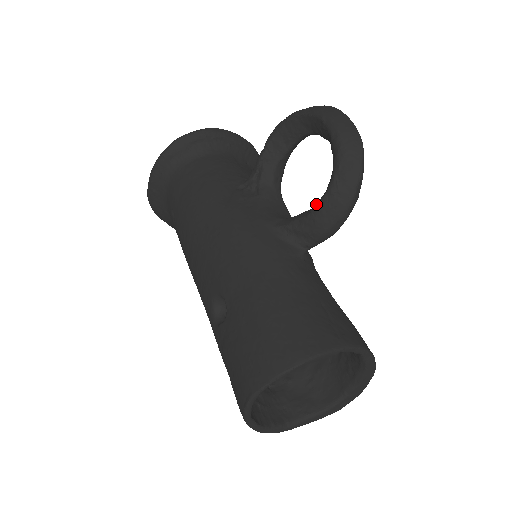
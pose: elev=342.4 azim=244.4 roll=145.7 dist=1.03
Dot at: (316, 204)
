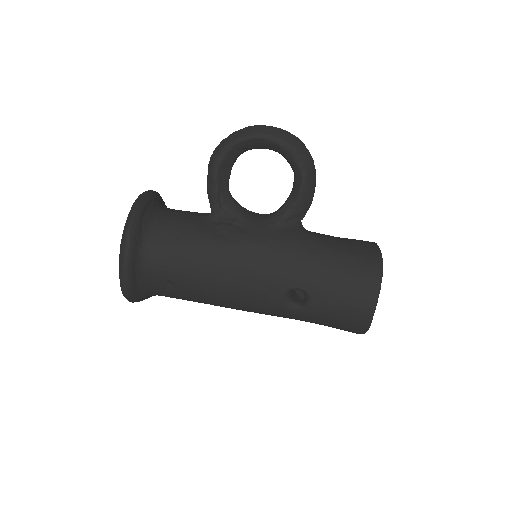
Dot at: (299, 191)
